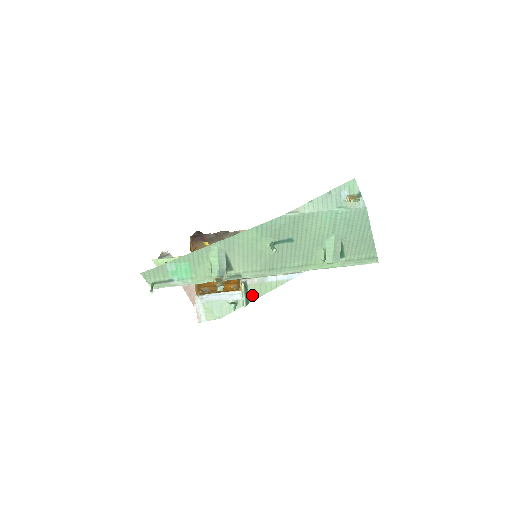
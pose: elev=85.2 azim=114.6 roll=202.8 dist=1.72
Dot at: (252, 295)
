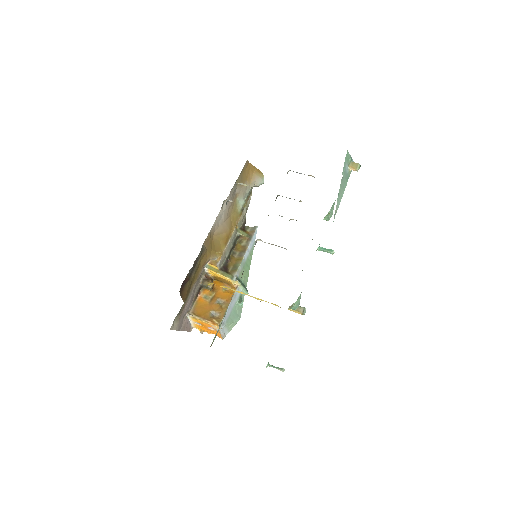
Dot at: (244, 281)
